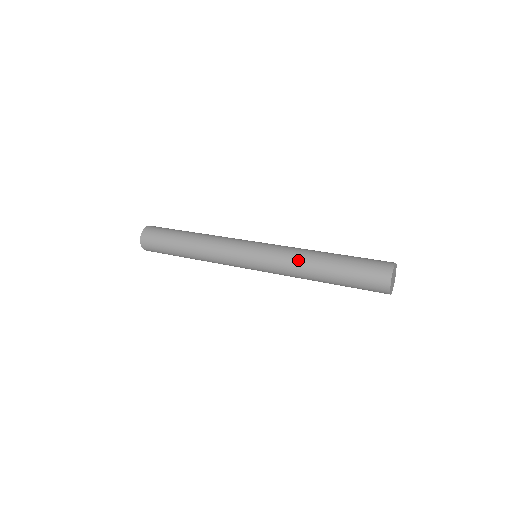
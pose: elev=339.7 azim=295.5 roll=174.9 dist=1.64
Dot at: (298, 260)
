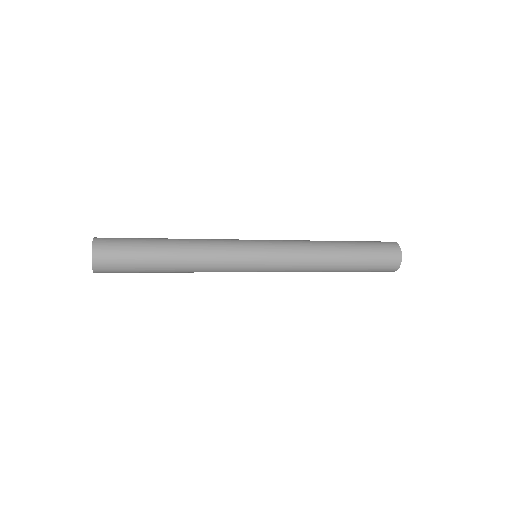
Dot at: (315, 258)
